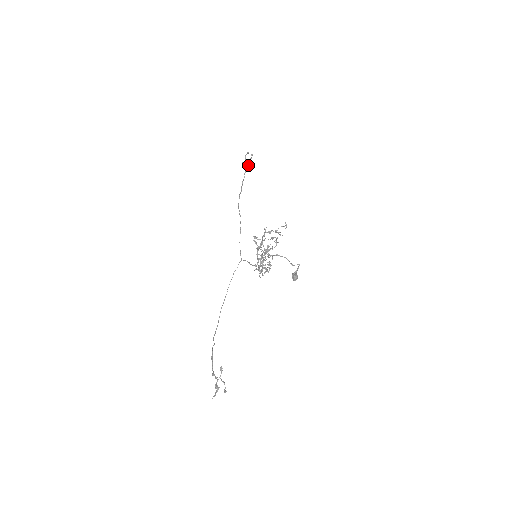
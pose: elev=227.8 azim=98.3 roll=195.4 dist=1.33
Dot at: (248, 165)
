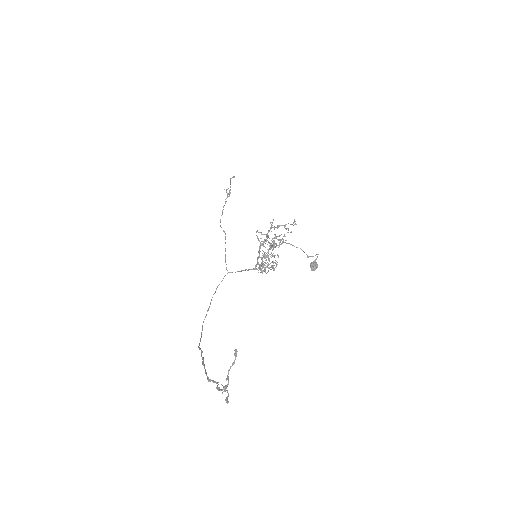
Dot at: (229, 194)
